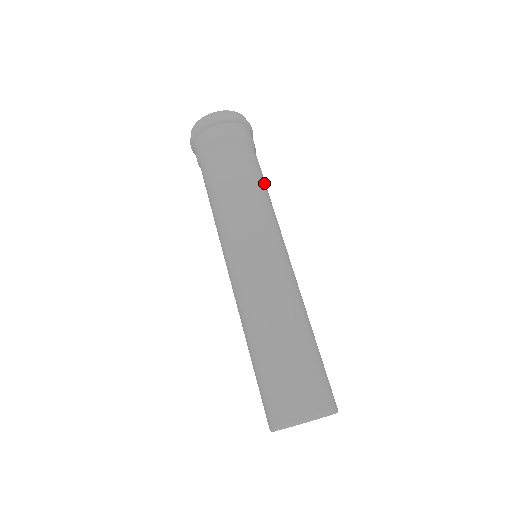
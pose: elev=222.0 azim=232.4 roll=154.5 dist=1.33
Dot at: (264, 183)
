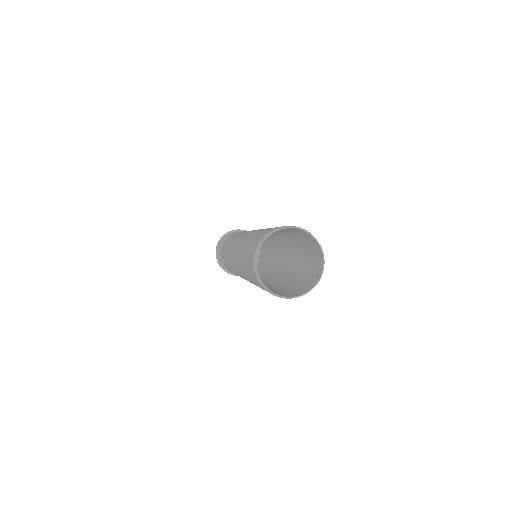
Dot at: occluded
